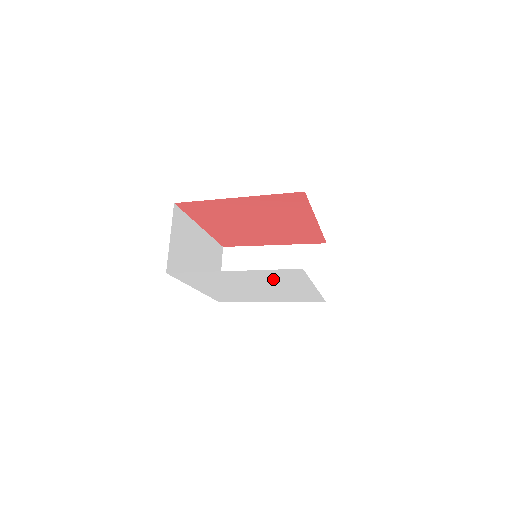
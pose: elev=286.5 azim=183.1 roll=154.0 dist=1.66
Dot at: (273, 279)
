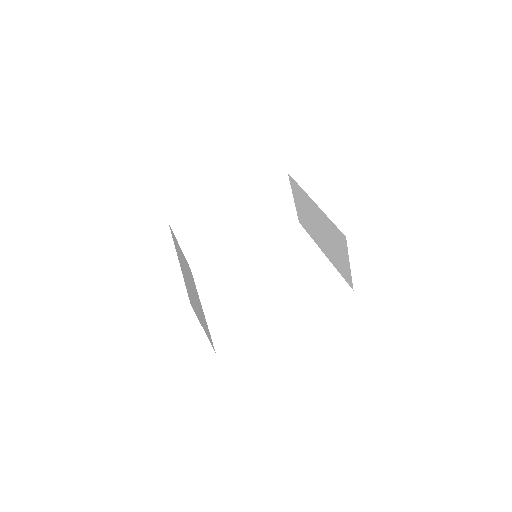
Dot at: occluded
